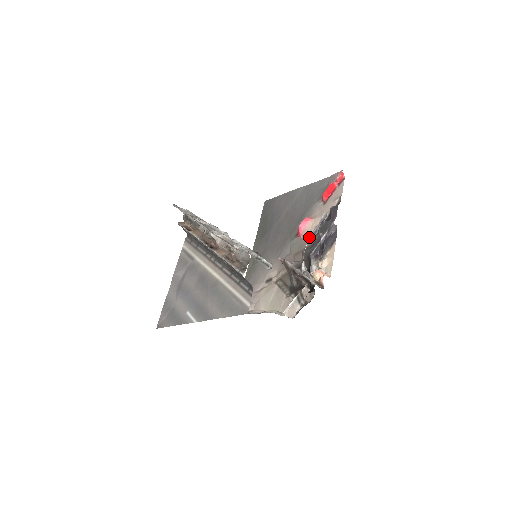
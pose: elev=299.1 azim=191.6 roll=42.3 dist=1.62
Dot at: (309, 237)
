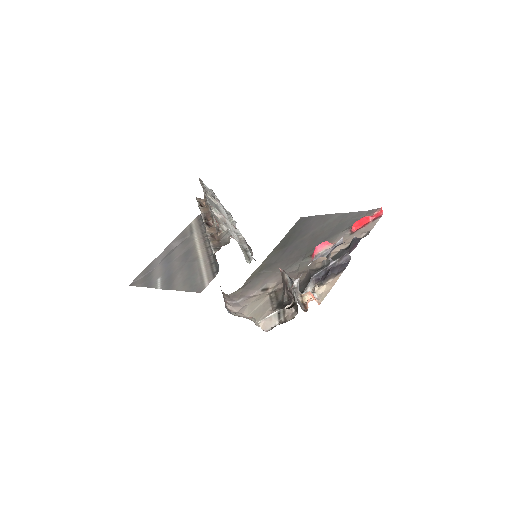
Dot at: (316, 257)
